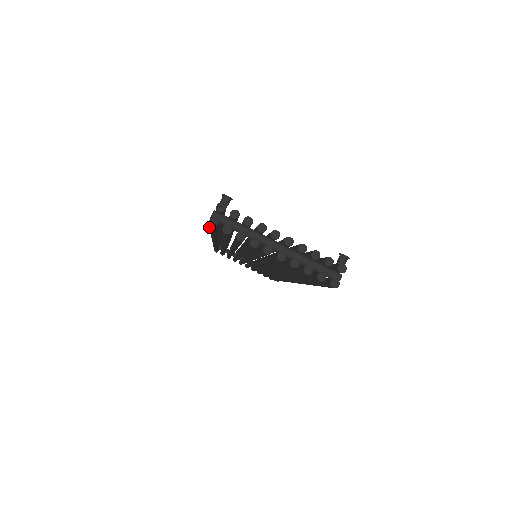
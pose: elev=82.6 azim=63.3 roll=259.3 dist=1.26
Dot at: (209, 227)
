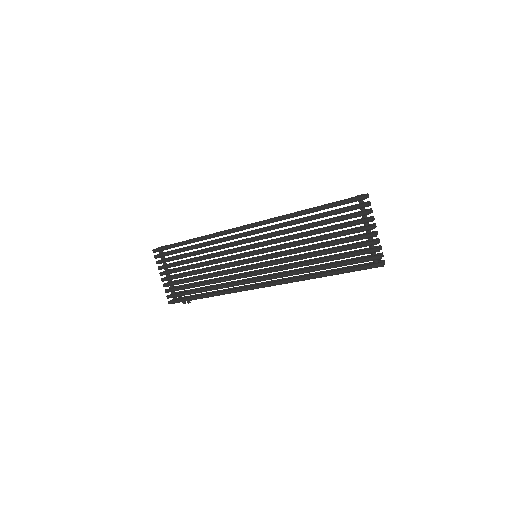
Dot at: (351, 199)
